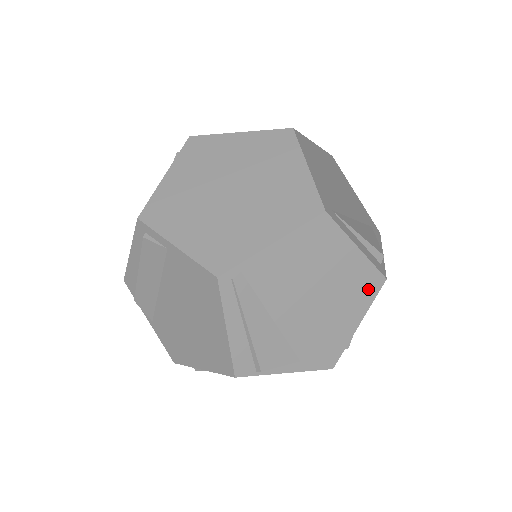
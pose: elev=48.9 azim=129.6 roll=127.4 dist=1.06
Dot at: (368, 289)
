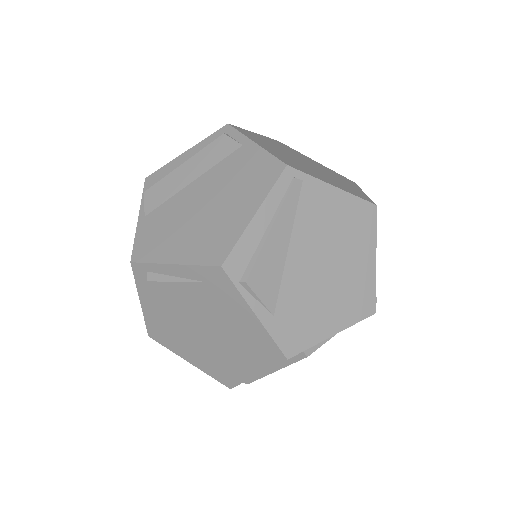
Dot at: (360, 306)
